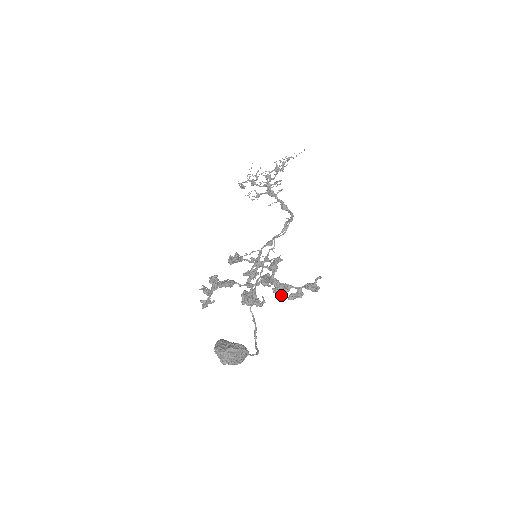
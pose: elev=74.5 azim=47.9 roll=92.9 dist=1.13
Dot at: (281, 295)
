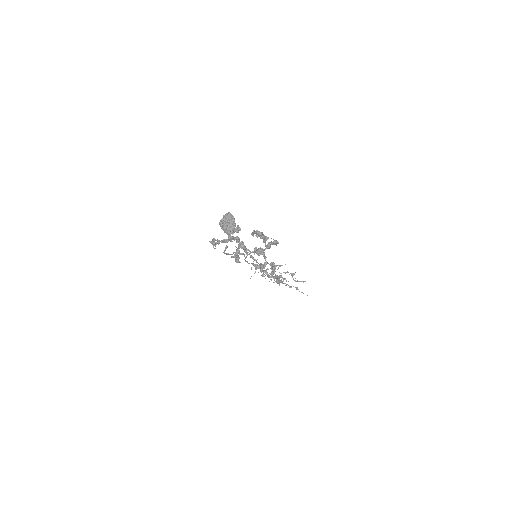
Dot at: (258, 254)
